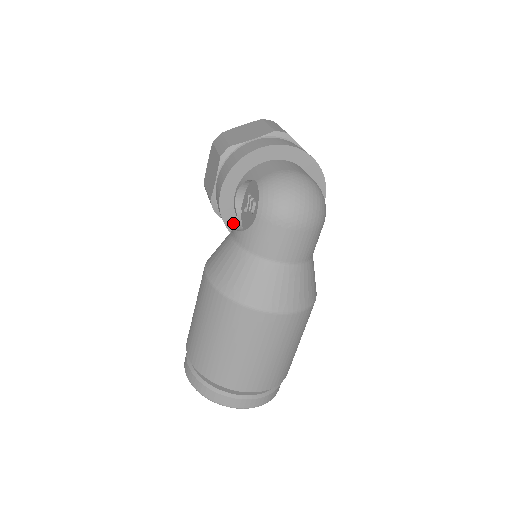
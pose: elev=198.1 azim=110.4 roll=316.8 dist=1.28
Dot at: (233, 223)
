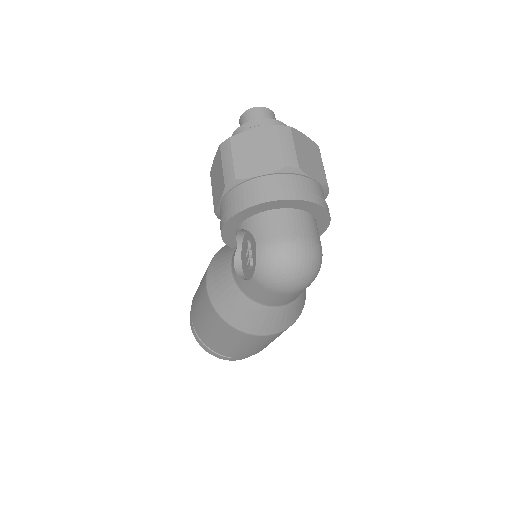
Dot at: (234, 243)
